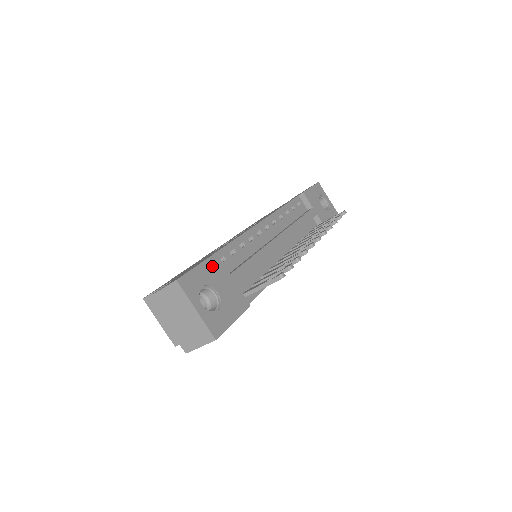
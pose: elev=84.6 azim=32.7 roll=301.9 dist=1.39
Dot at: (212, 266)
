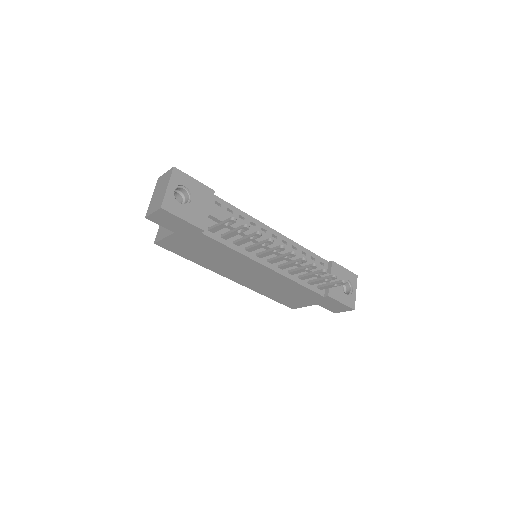
Dot at: (204, 190)
